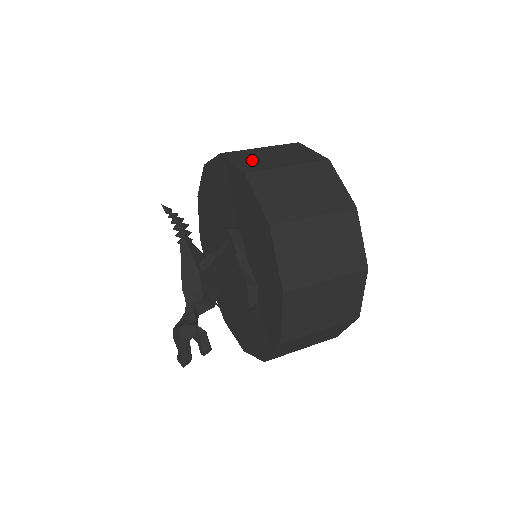
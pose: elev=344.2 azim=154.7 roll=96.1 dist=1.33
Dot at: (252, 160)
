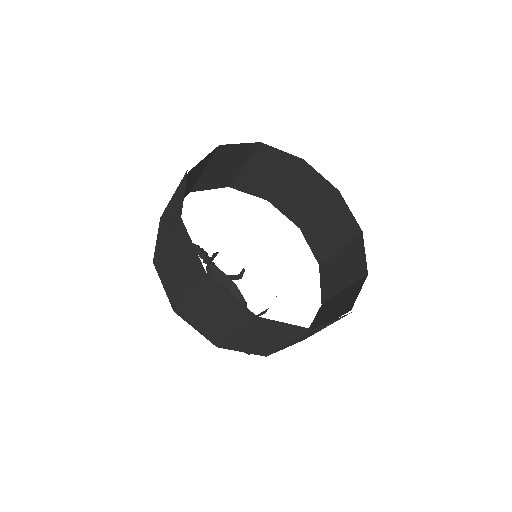
Dot at: (162, 232)
